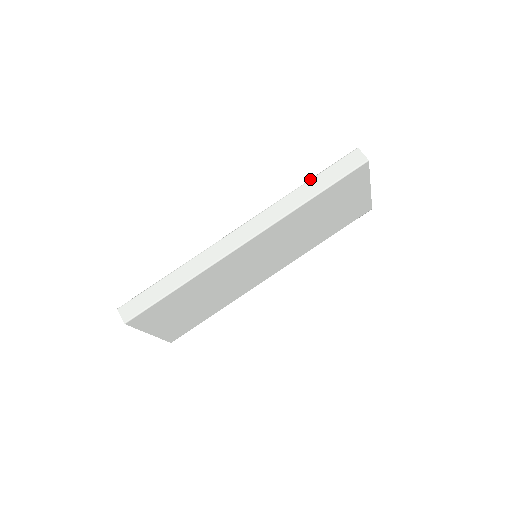
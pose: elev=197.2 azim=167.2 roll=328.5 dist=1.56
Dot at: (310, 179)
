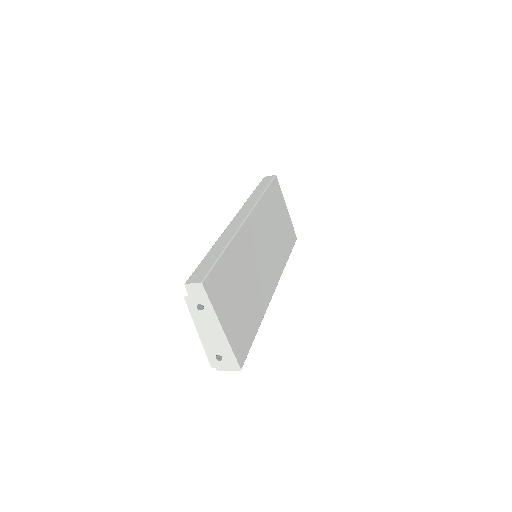
Dot at: (253, 191)
